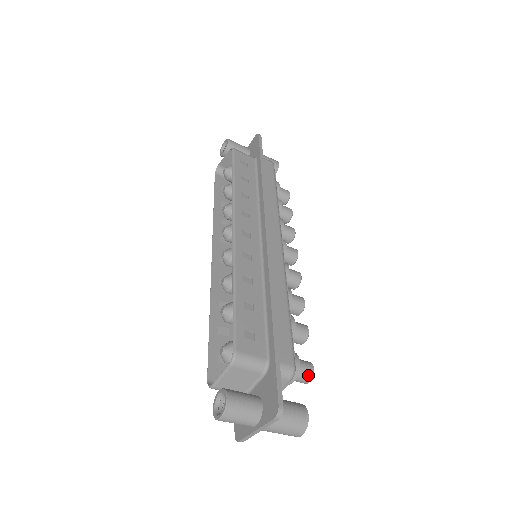
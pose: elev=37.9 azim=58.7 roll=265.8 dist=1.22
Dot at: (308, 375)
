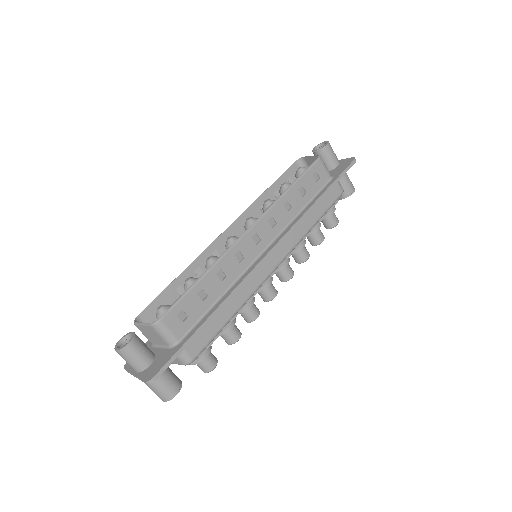
Dot at: (207, 368)
